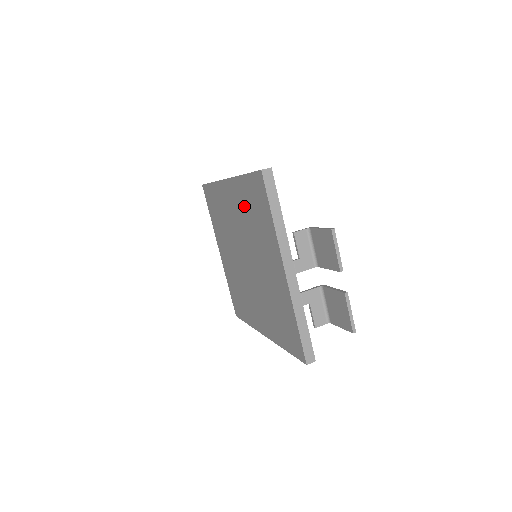
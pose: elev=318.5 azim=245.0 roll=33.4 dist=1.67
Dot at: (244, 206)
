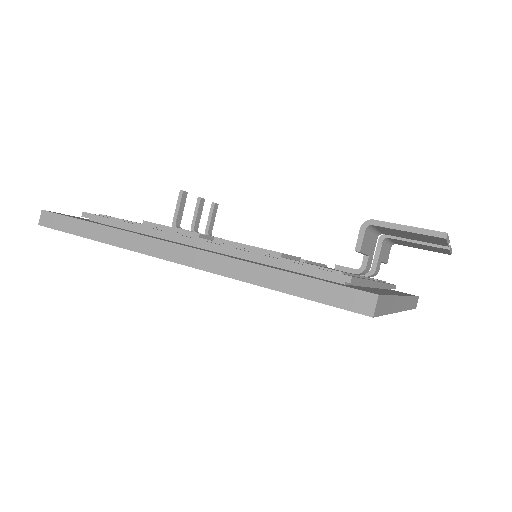
Dot at: occluded
